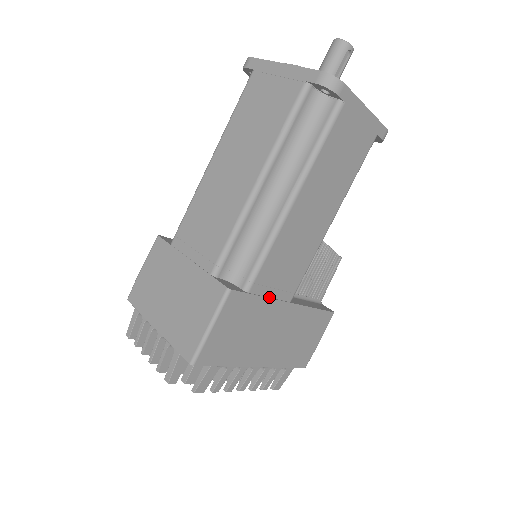
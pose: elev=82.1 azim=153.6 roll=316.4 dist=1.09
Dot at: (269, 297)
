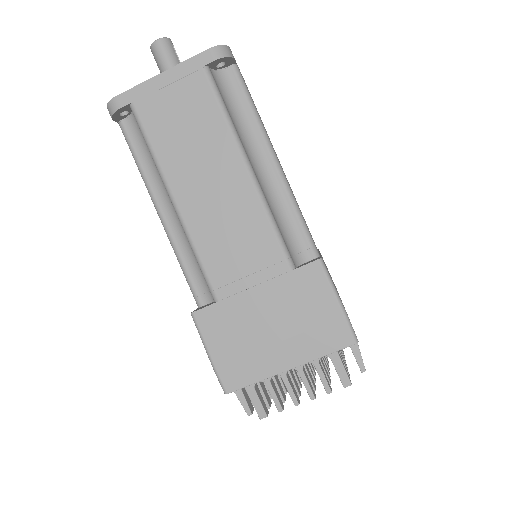
Dot at: occluded
